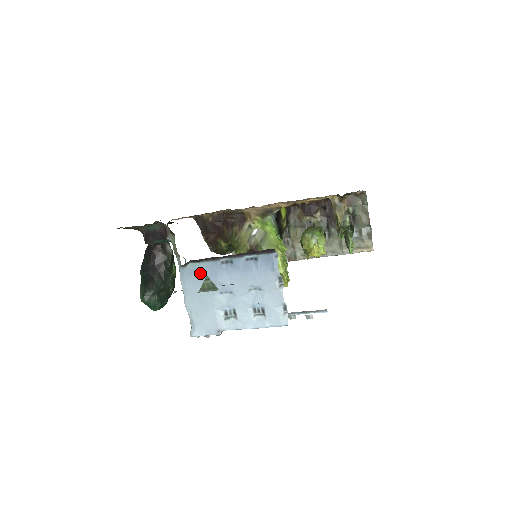
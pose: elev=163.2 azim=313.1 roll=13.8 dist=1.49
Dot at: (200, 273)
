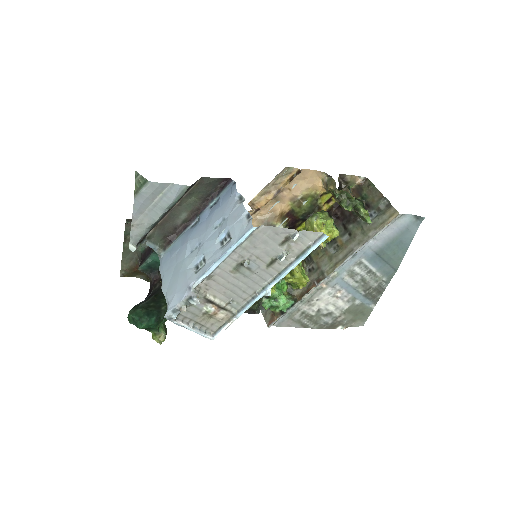
Dot at: (174, 249)
